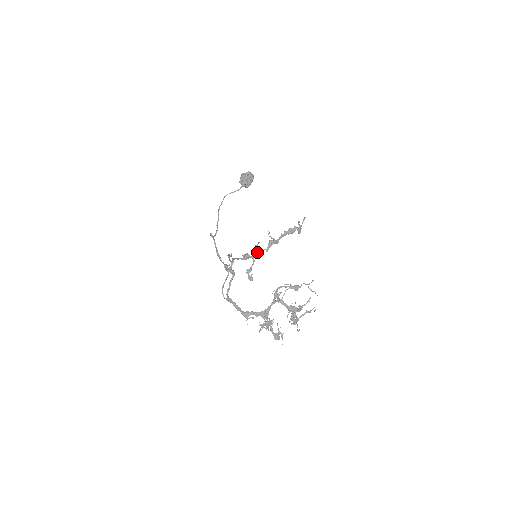
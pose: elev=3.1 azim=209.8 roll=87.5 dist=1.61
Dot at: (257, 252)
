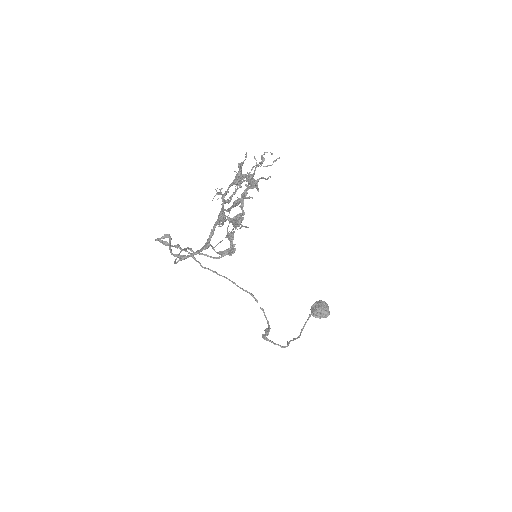
Dot at: (229, 236)
